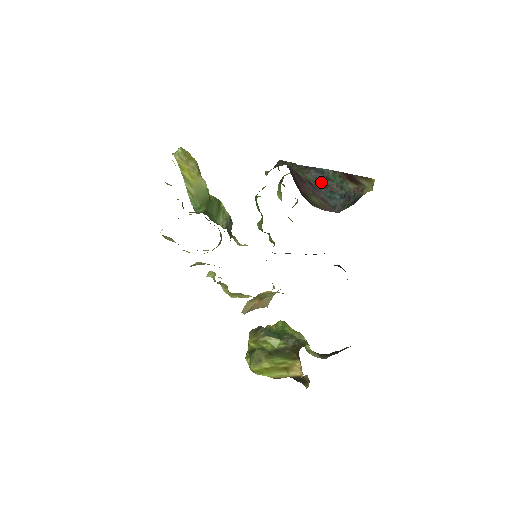
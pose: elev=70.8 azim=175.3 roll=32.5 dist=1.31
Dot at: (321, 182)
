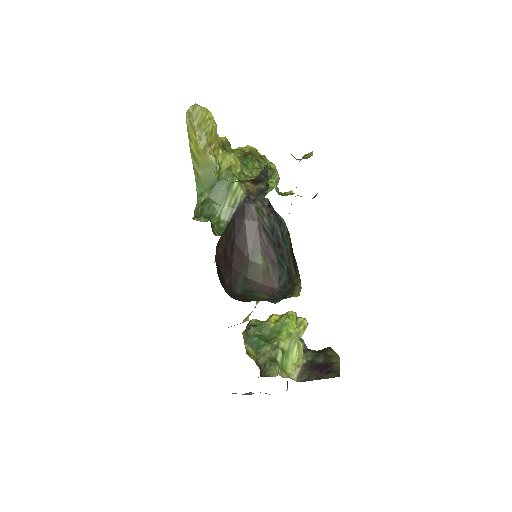
Dot at: (276, 237)
